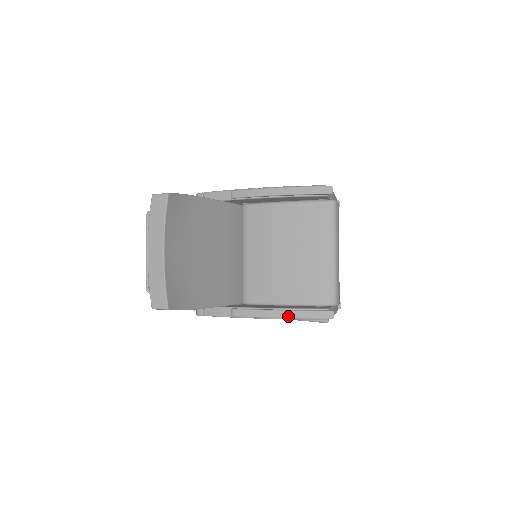
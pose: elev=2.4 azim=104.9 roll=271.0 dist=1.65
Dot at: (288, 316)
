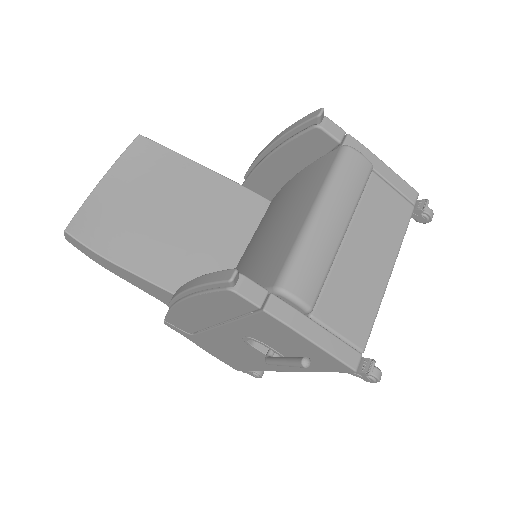
Dot at: (192, 285)
